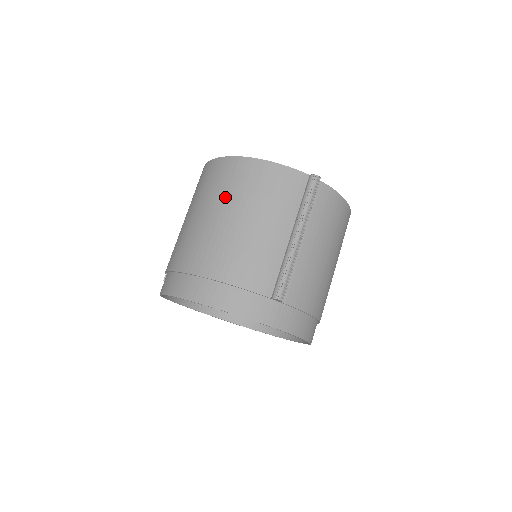
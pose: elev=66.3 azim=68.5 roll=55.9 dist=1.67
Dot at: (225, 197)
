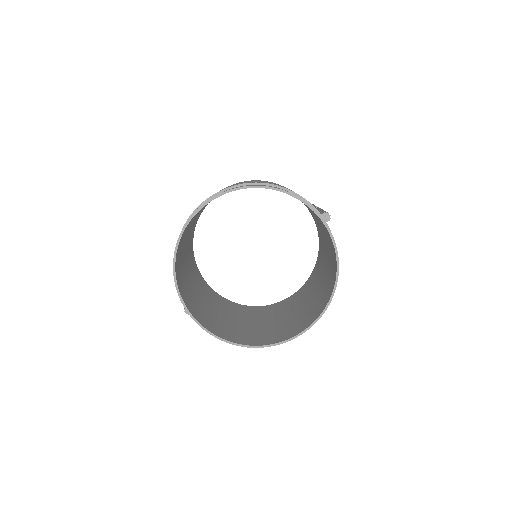
Dot at: occluded
